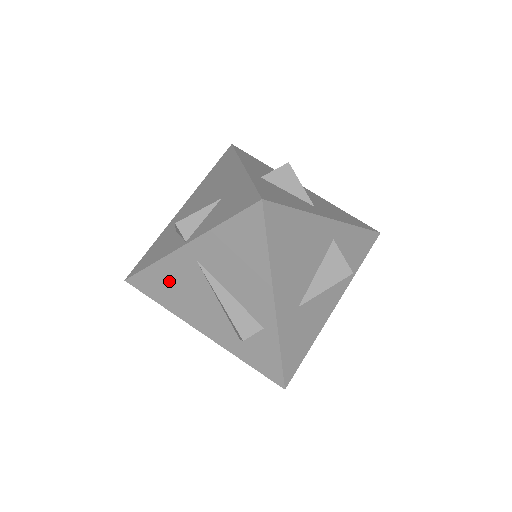
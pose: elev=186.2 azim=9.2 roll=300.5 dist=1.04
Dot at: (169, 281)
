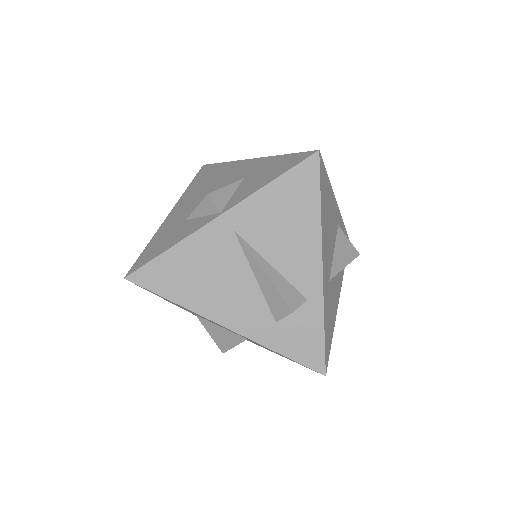
Dot at: (192, 265)
